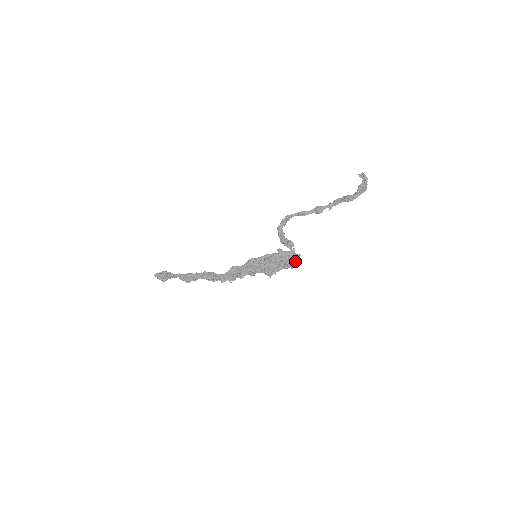
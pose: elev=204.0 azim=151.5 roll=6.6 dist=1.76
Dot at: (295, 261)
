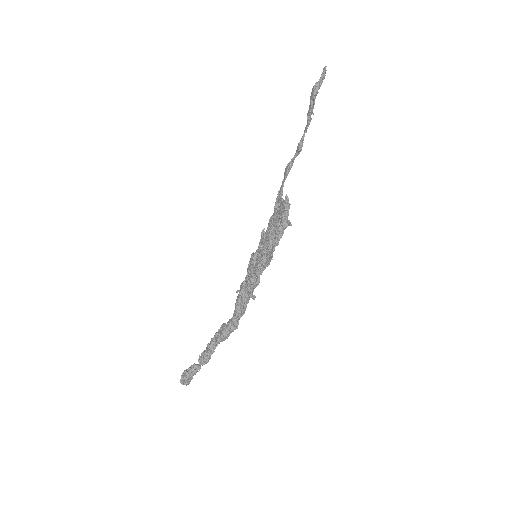
Dot at: (284, 208)
